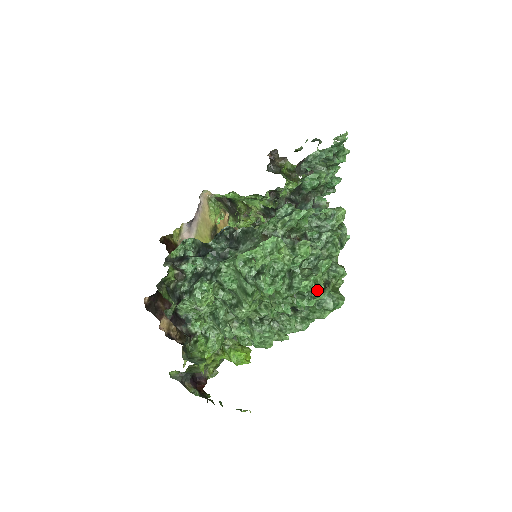
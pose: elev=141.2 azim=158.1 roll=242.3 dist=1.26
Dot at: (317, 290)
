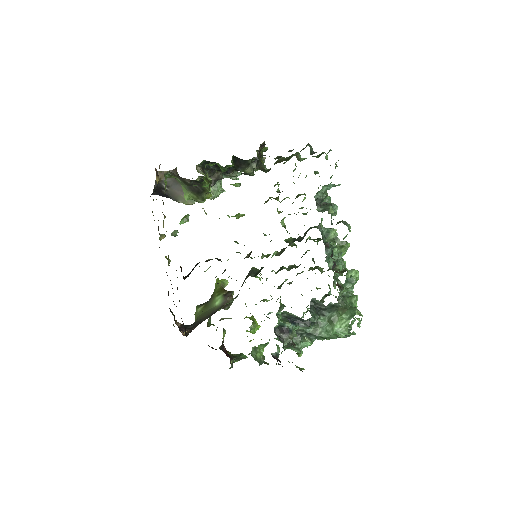
Dot at: occluded
